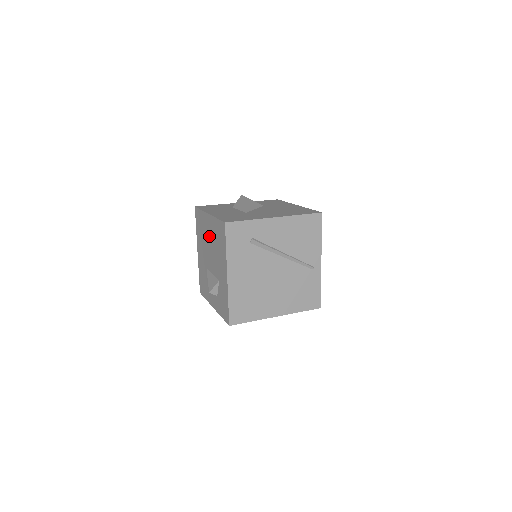
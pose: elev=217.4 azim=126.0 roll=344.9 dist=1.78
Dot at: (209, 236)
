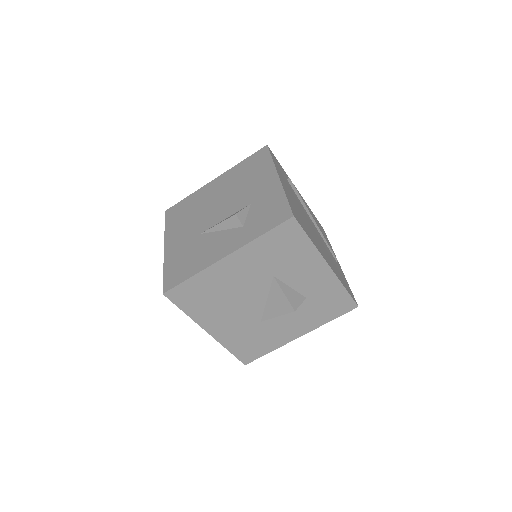
Dot at: (216, 193)
